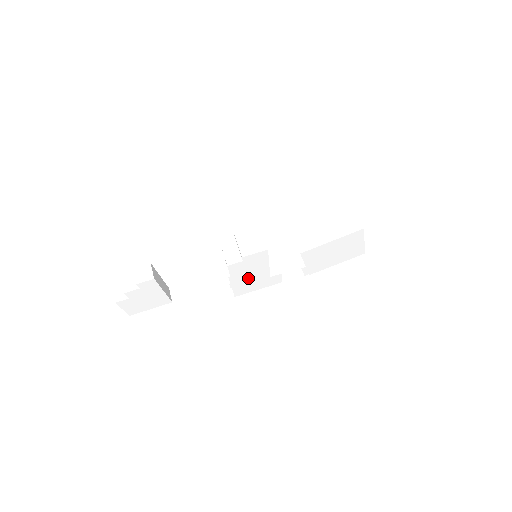
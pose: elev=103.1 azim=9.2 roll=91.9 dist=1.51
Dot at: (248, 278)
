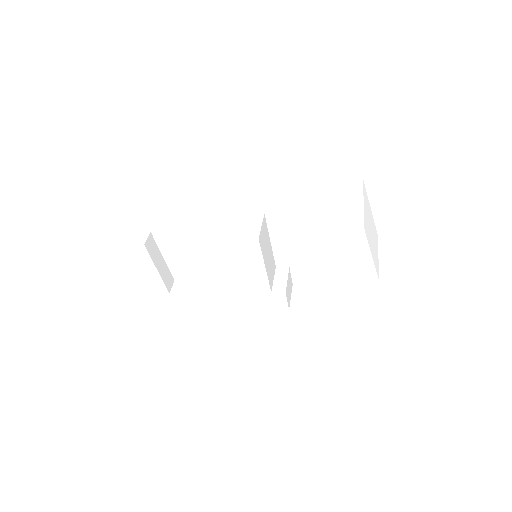
Dot at: (243, 282)
